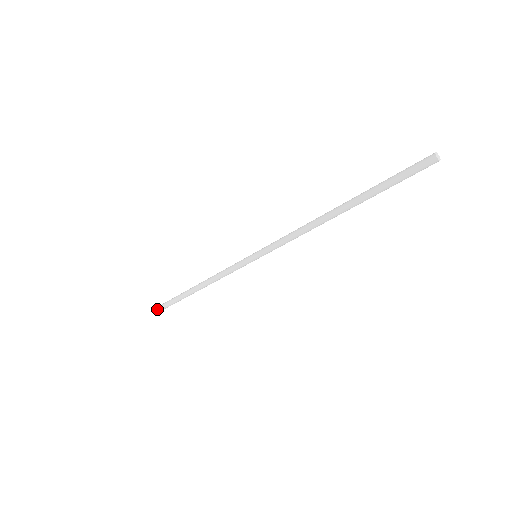
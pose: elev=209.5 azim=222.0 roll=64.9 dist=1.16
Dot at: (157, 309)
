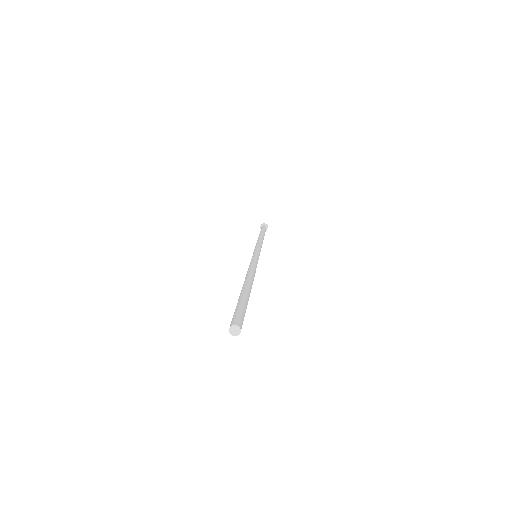
Dot at: occluded
